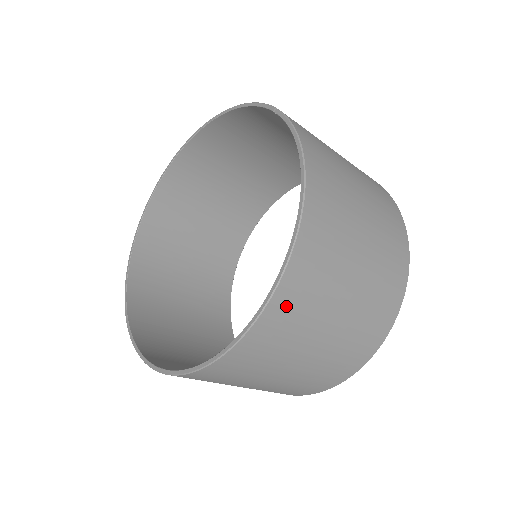
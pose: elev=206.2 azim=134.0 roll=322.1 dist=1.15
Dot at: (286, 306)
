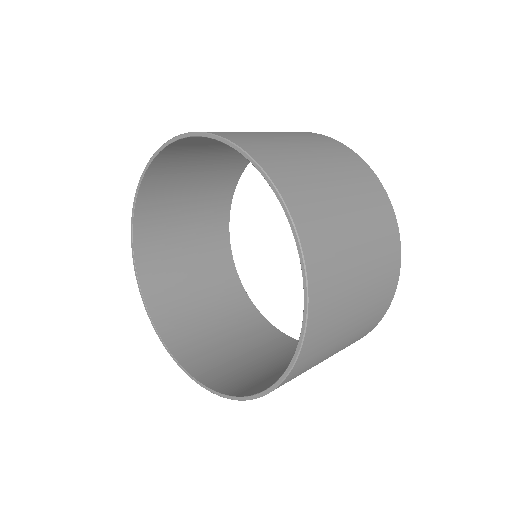
Dot at: (320, 267)
